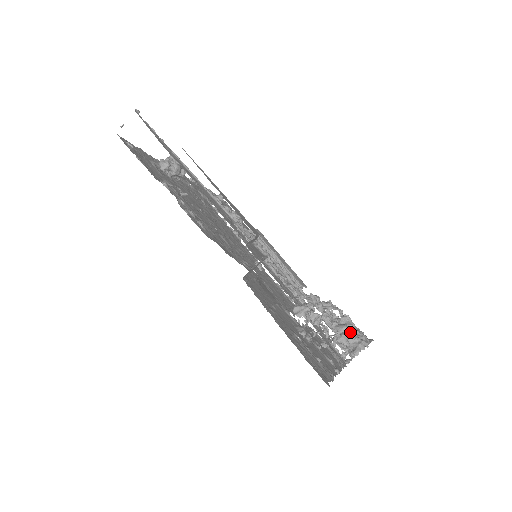
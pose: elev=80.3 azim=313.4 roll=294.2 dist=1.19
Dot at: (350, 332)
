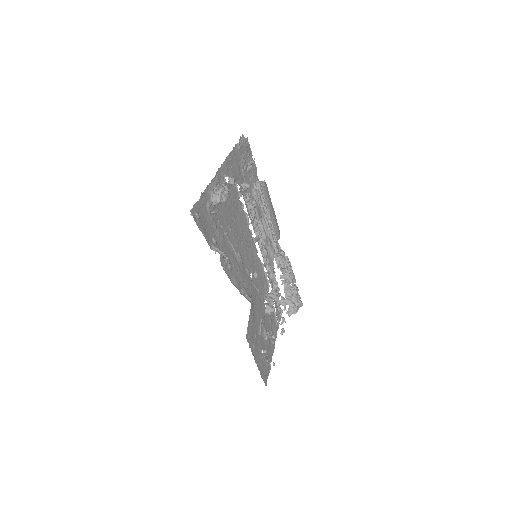
Dot at: (292, 298)
